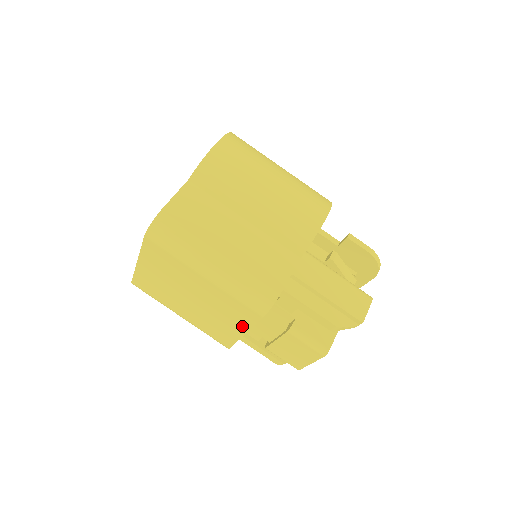
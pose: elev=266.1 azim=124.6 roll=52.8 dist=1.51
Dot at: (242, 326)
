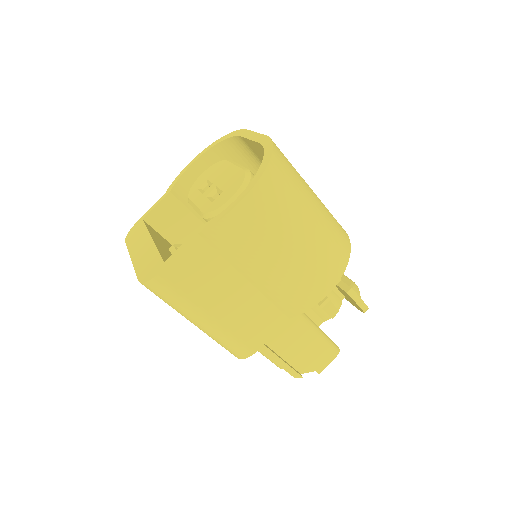
Dot at: occluded
